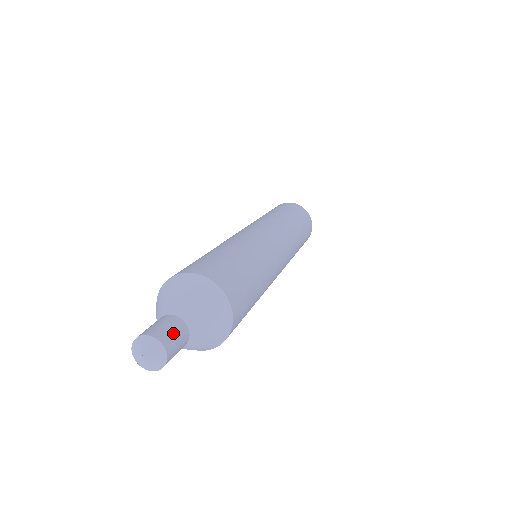
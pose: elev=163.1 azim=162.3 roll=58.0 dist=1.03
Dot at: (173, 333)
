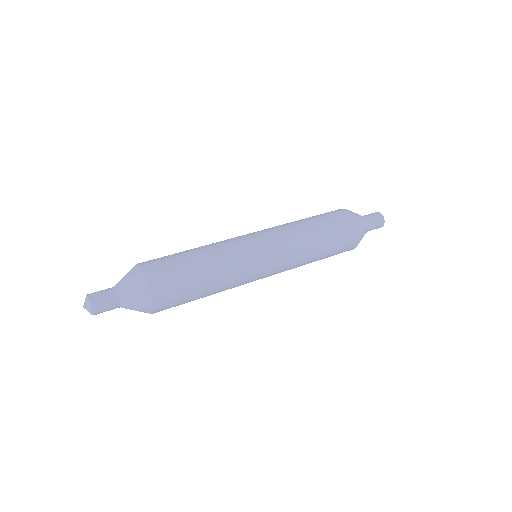
Dot at: (103, 299)
